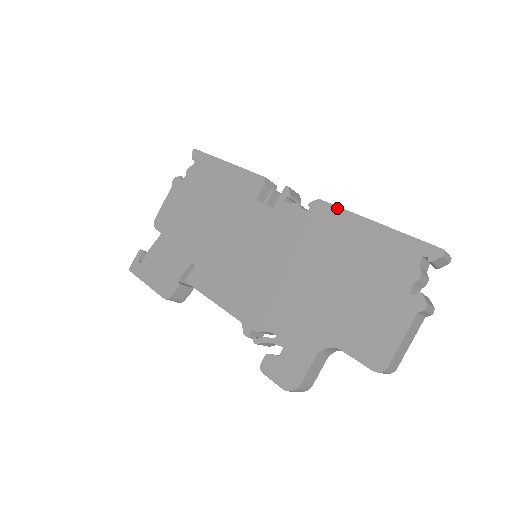
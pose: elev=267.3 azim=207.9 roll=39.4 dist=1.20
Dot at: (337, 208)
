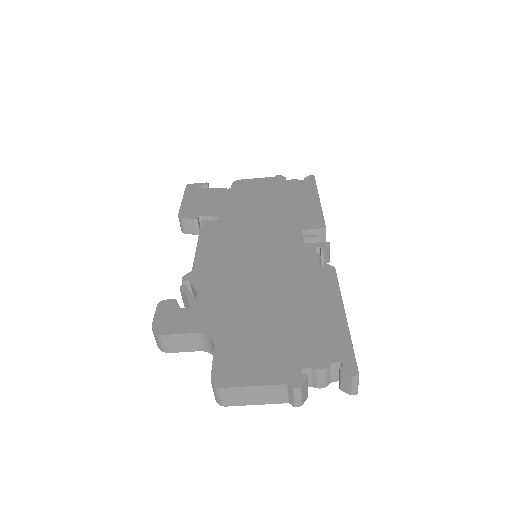
Dot at: (337, 283)
